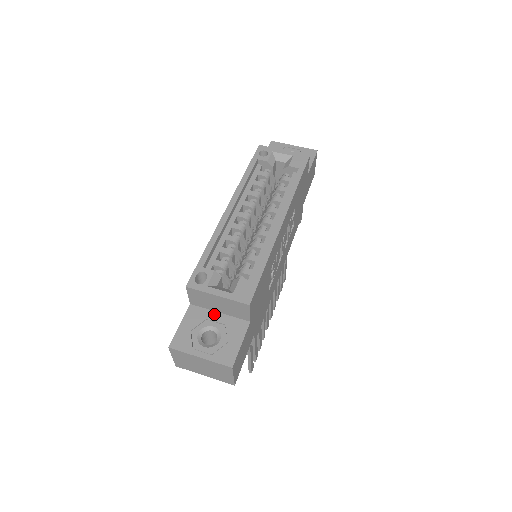
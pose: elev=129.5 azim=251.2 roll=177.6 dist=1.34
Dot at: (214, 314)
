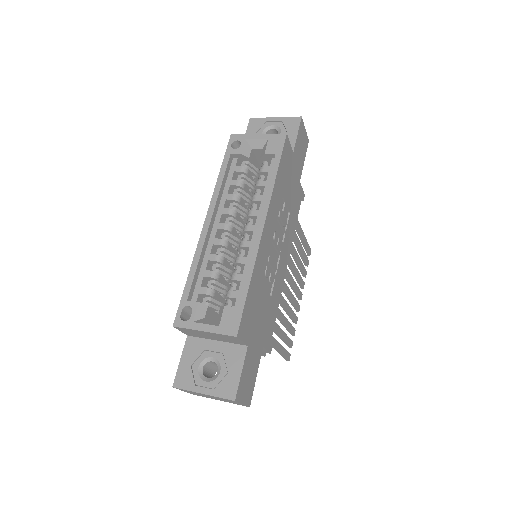
Dot at: (211, 343)
